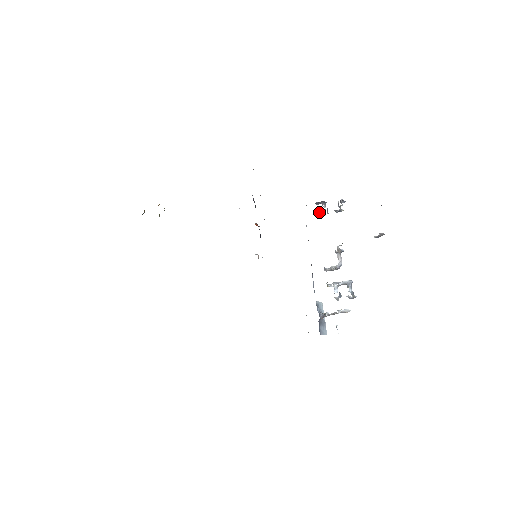
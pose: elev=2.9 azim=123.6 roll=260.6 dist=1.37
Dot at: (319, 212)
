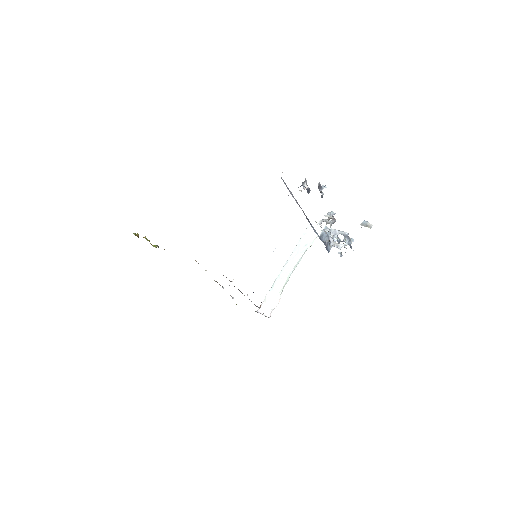
Dot at: occluded
